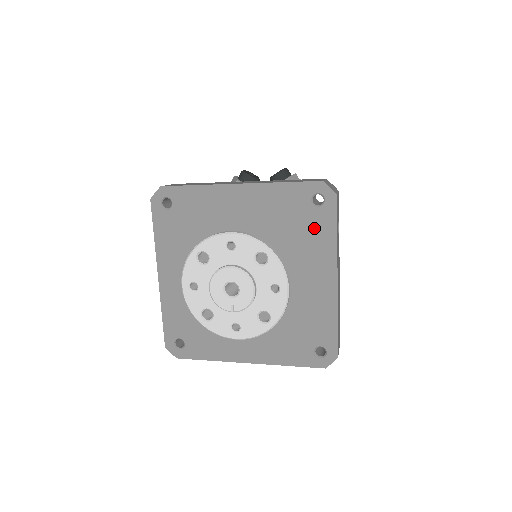
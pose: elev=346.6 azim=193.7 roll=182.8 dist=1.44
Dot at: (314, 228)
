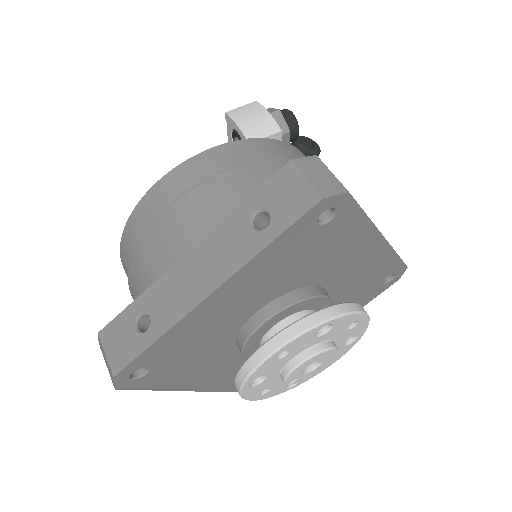
Dot at: (364, 297)
